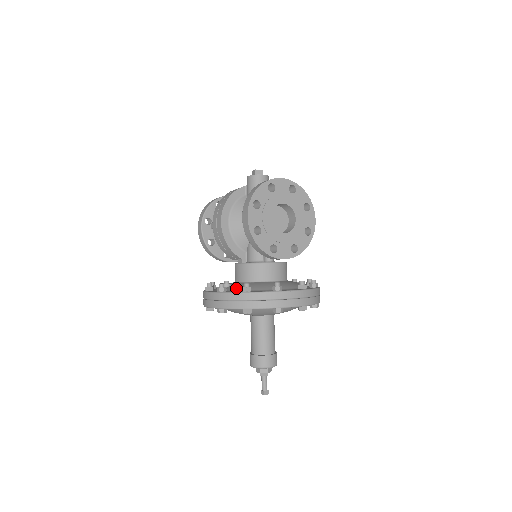
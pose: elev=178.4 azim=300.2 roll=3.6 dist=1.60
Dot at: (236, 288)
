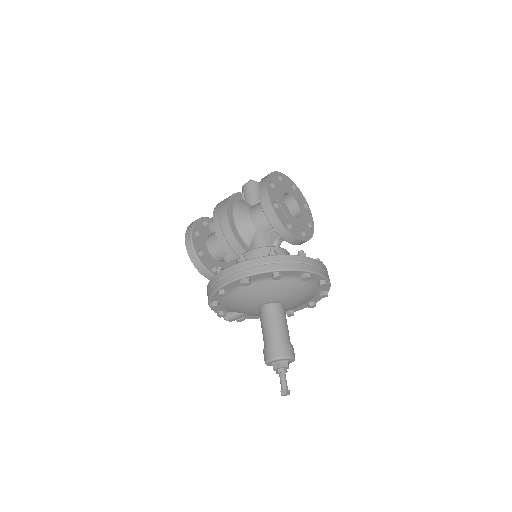
Dot at: occluded
